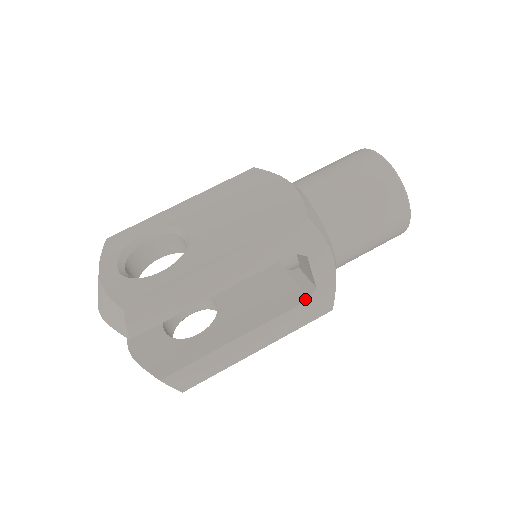
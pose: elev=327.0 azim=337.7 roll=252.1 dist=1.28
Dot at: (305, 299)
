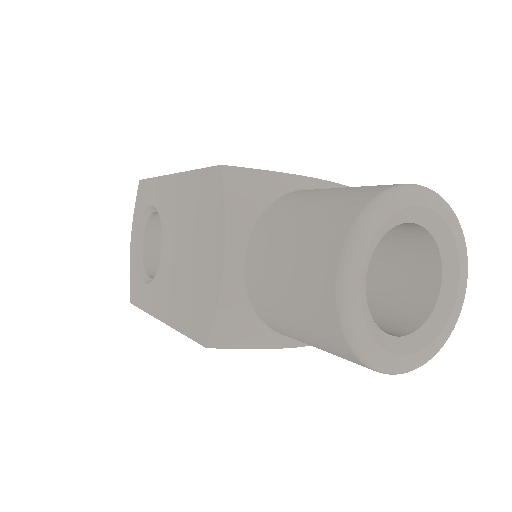
Dot at: occluded
